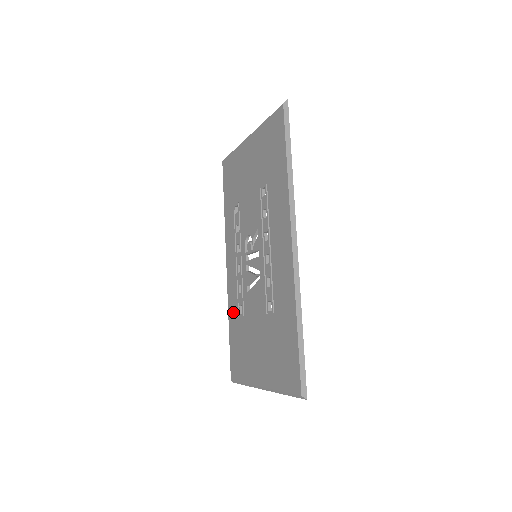
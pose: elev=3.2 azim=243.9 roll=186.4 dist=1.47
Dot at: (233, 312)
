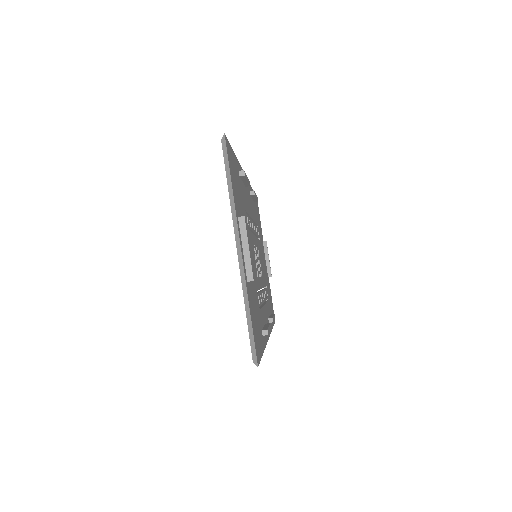
Dot at: occluded
